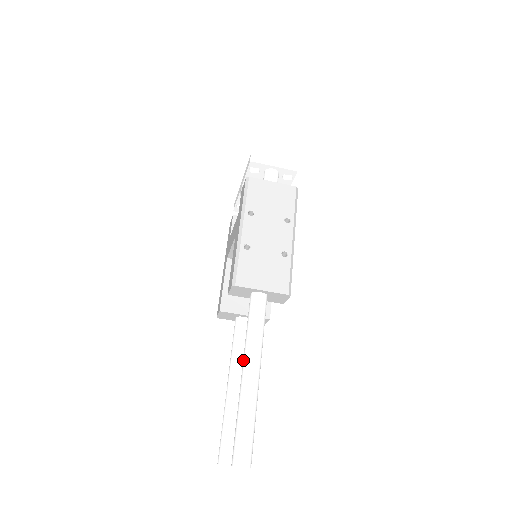
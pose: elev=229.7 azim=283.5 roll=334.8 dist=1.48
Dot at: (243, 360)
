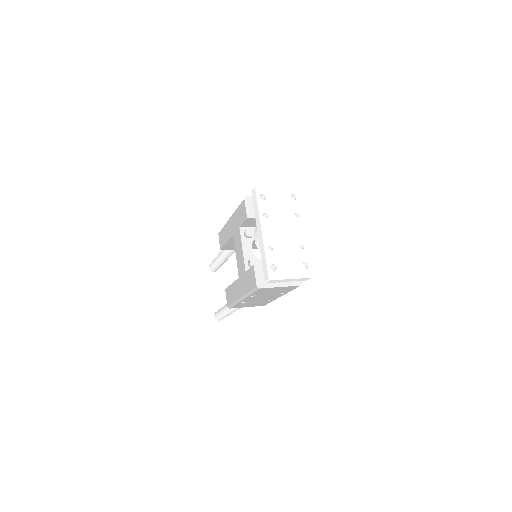
Dot at: (228, 308)
